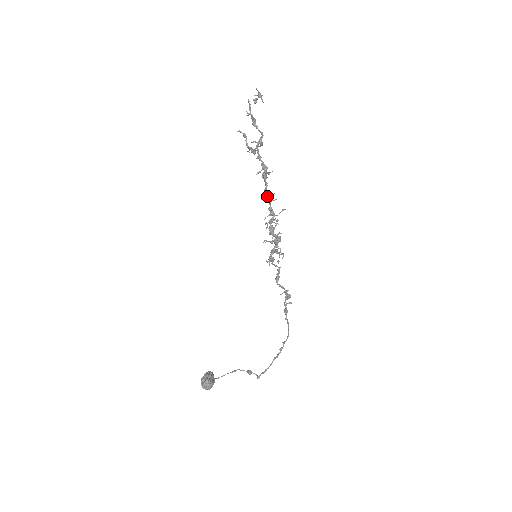
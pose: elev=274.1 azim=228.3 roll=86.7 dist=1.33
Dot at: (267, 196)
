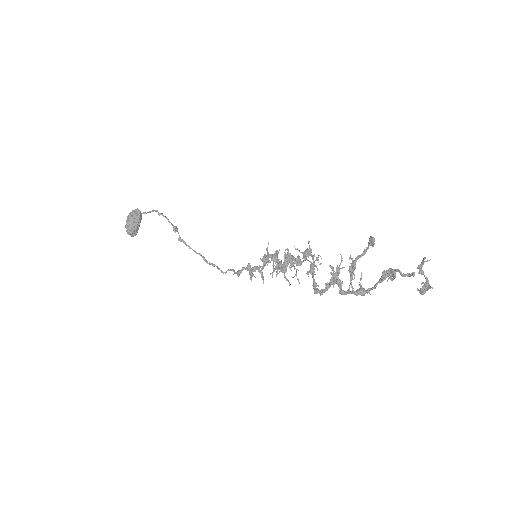
Dot at: occluded
